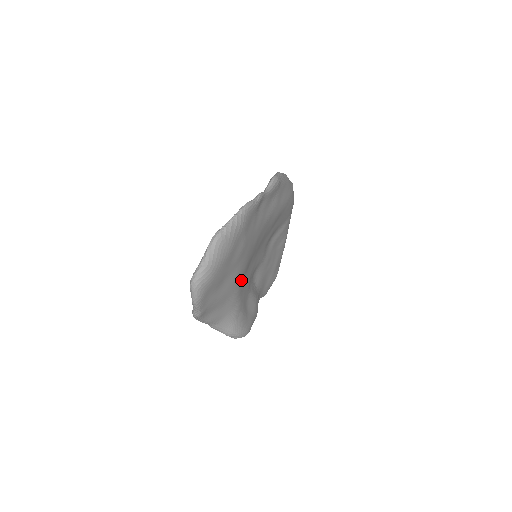
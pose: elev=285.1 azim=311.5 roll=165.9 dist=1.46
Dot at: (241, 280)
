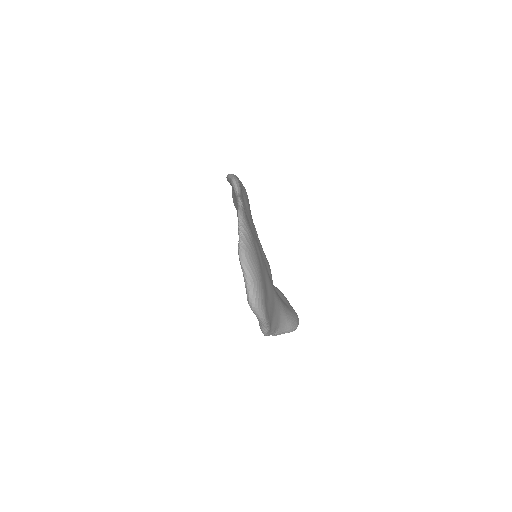
Dot at: occluded
